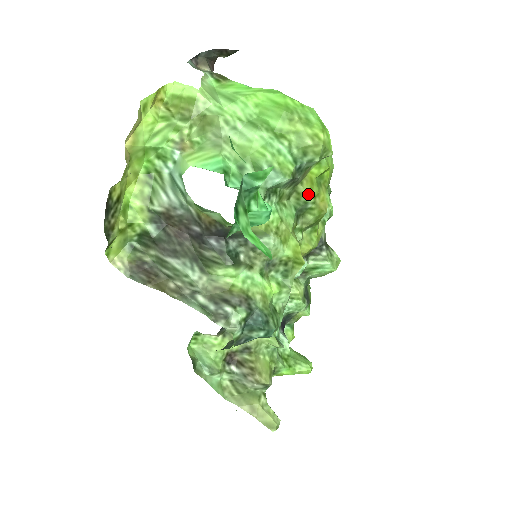
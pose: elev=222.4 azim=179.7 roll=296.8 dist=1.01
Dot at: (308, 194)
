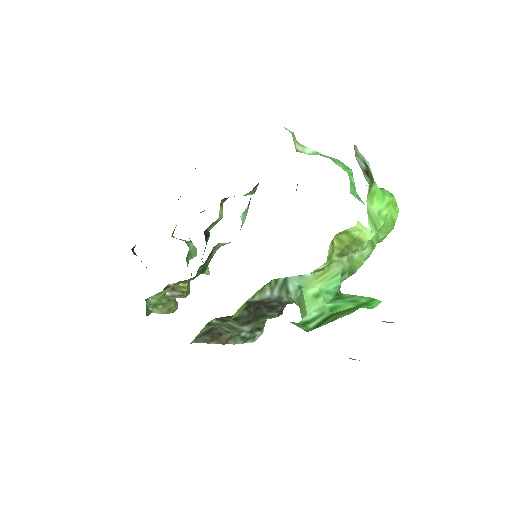
Dot at: occluded
